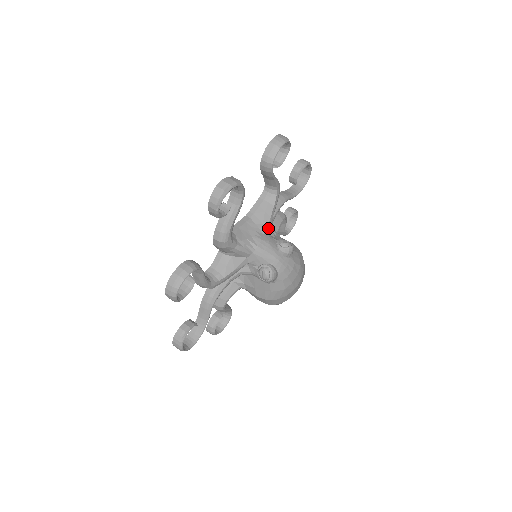
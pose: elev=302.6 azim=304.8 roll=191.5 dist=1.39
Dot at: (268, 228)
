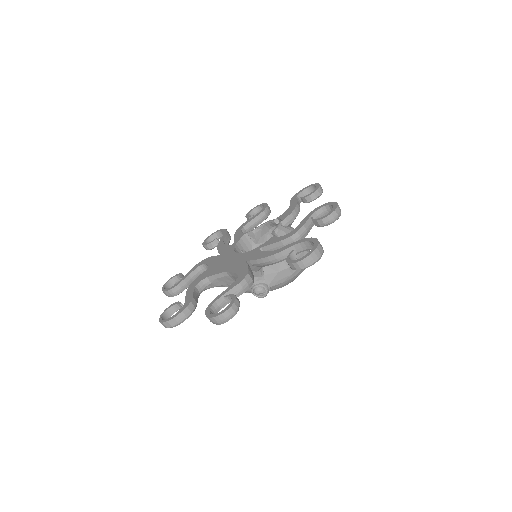
Dot at: occluded
